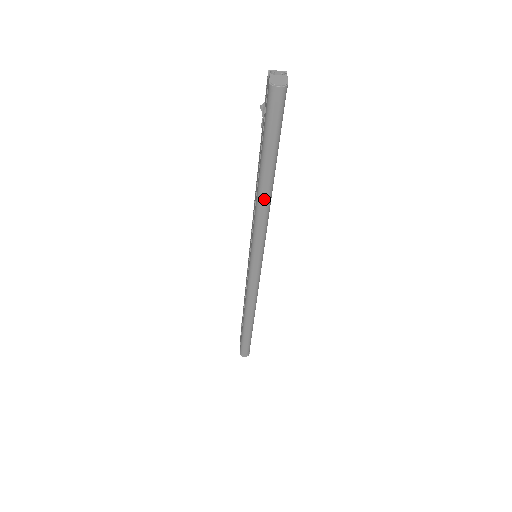
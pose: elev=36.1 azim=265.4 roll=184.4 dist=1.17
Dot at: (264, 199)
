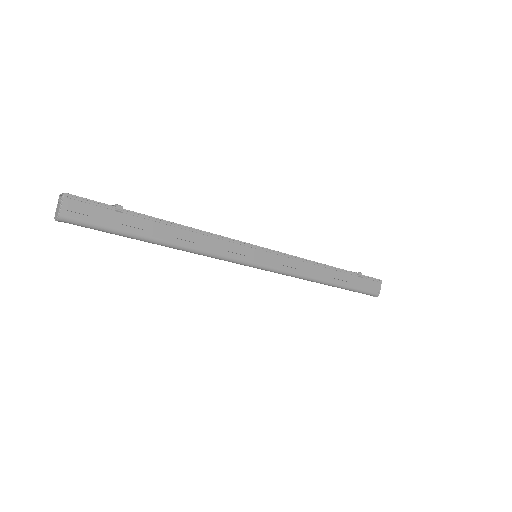
Dot at: occluded
